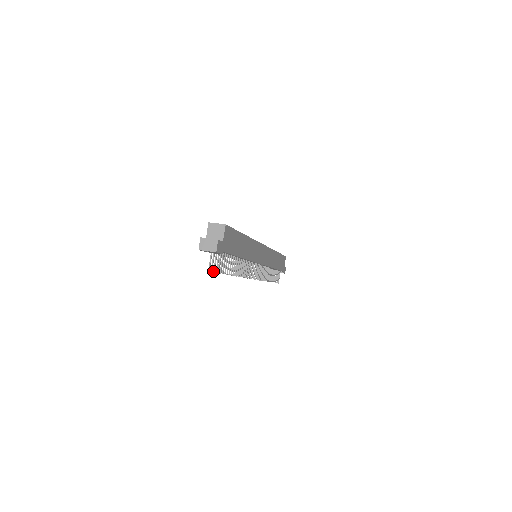
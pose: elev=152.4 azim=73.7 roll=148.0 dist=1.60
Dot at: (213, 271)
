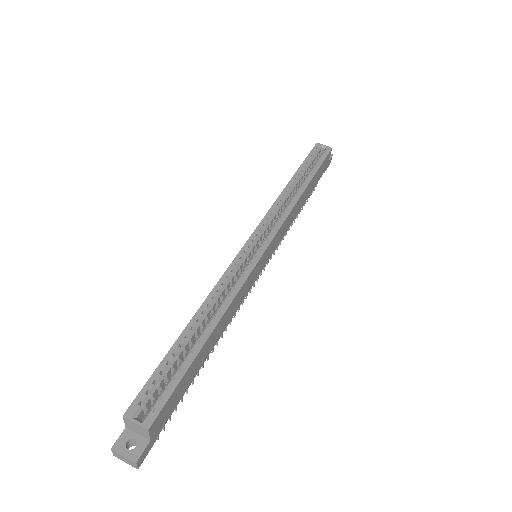
Dot at: occluded
